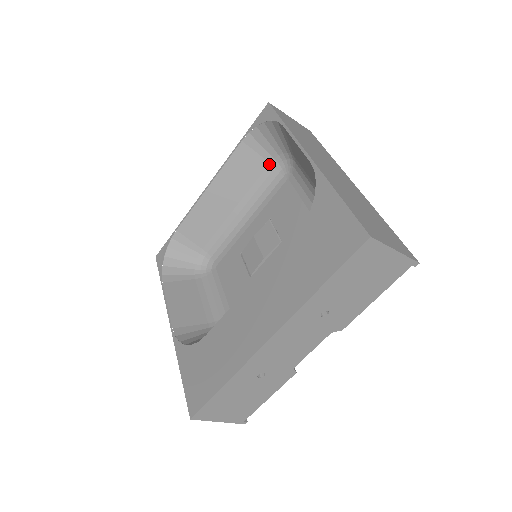
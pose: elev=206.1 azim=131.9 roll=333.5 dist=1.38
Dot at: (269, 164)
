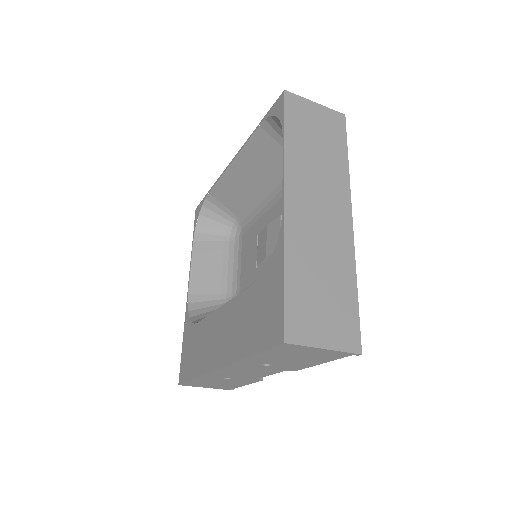
Dot at: occluded
